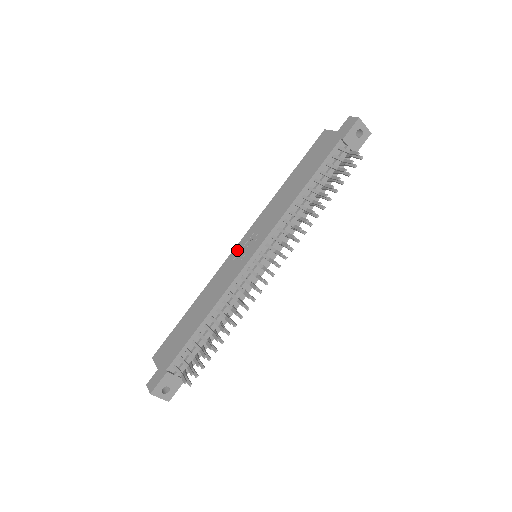
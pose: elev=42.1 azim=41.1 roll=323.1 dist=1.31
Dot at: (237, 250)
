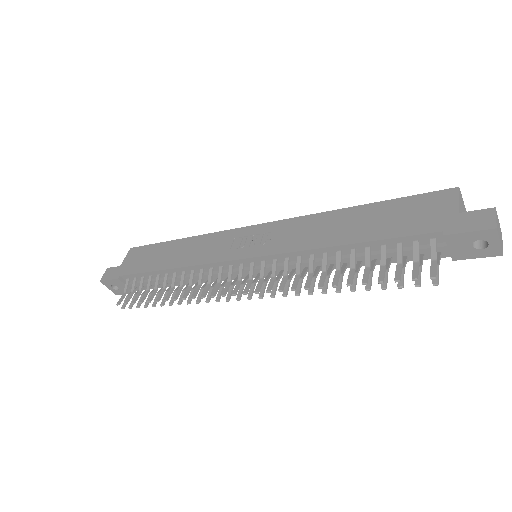
Dot at: (247, 232)
